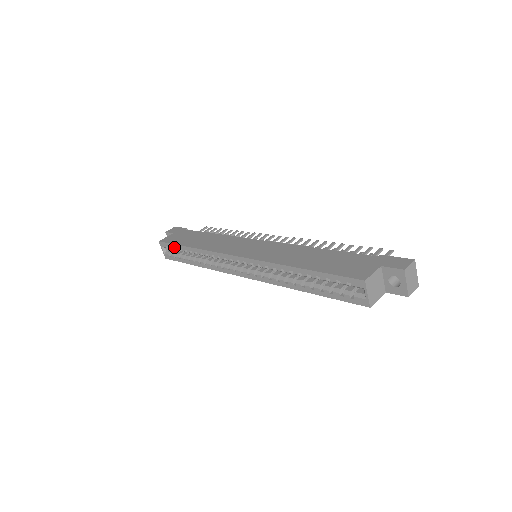
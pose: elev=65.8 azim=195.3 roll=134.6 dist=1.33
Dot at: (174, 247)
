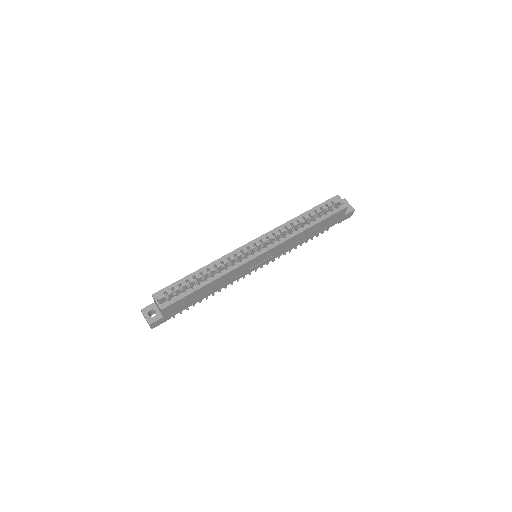
Dot at: (177, 284)
